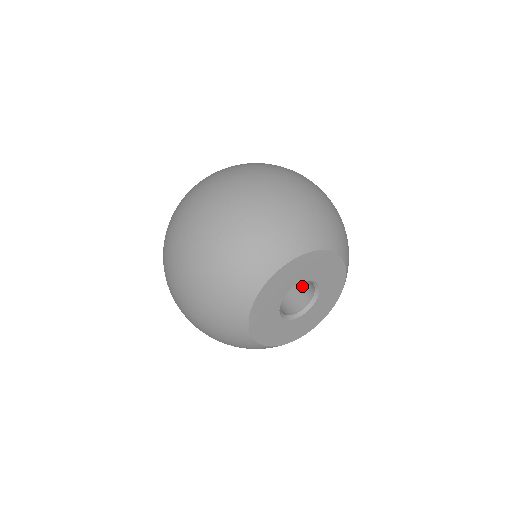
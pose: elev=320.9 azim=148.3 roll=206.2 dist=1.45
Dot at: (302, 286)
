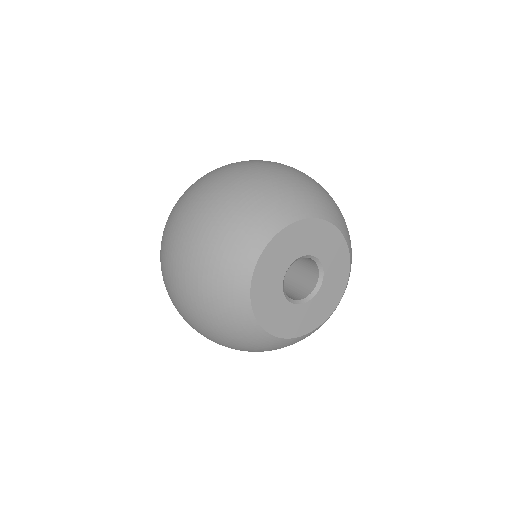
Dot at: (306, 266)
